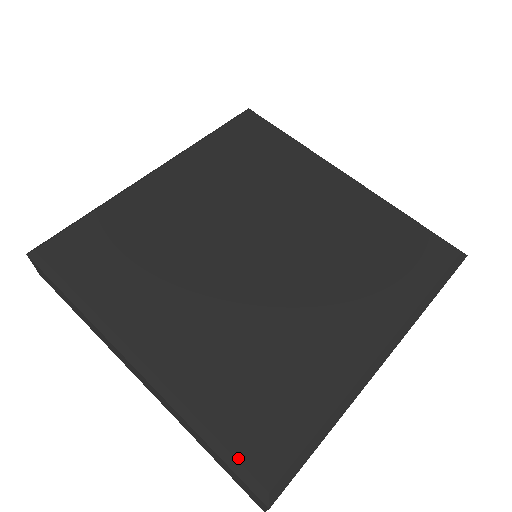
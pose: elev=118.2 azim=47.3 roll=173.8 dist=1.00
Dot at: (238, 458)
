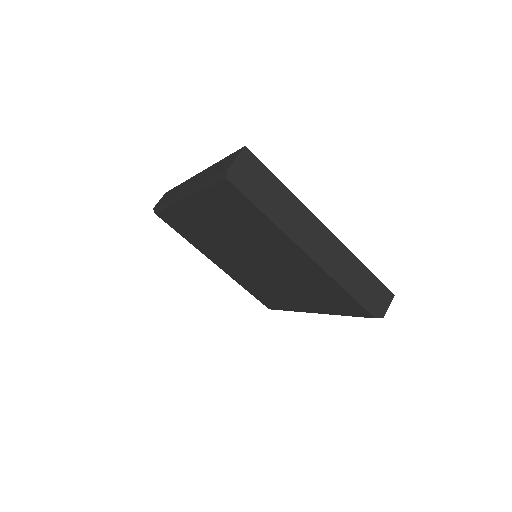
Dot at: occluded
